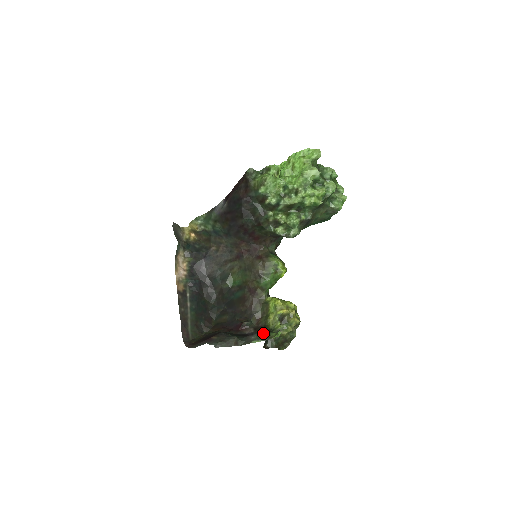
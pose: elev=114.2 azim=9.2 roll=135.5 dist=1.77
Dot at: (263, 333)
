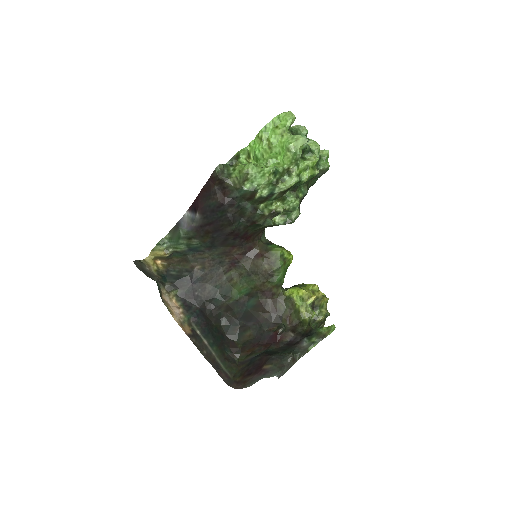
Dot at: (309, 333)
